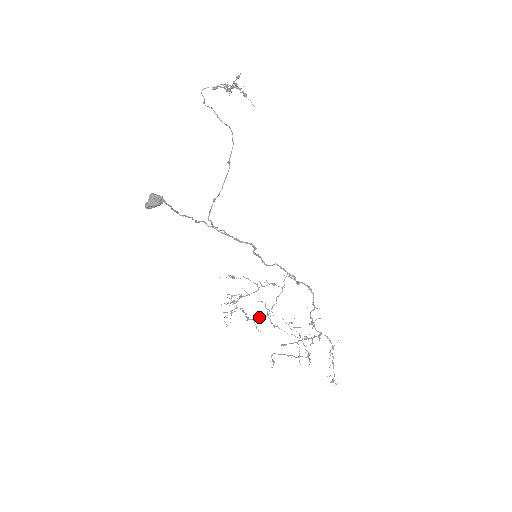
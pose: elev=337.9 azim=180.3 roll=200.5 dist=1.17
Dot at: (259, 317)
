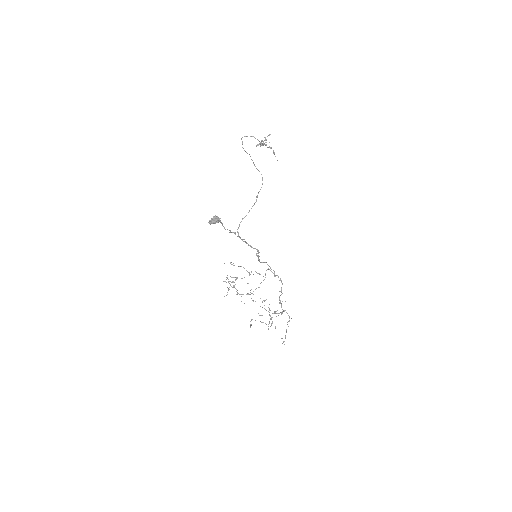
Dot at: (246, 294)
